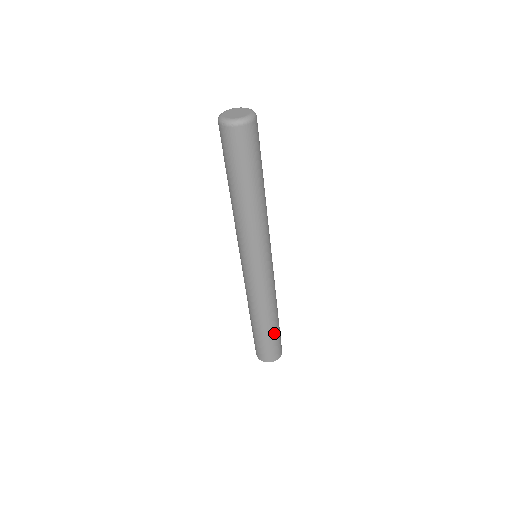
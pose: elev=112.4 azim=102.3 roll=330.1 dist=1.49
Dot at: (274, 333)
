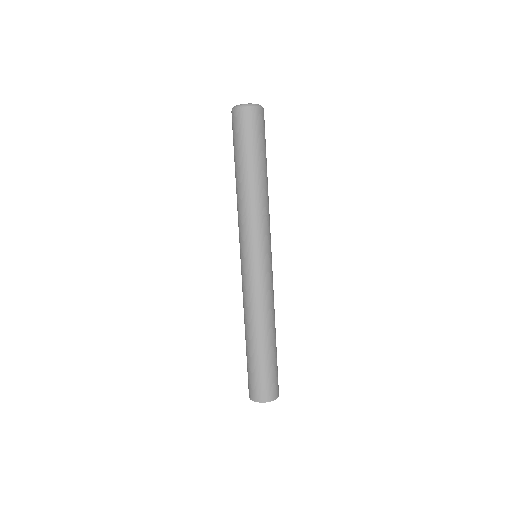
Dot at: (269, 358)
